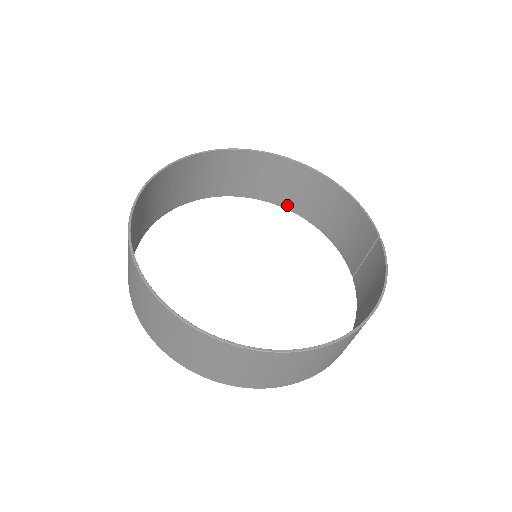
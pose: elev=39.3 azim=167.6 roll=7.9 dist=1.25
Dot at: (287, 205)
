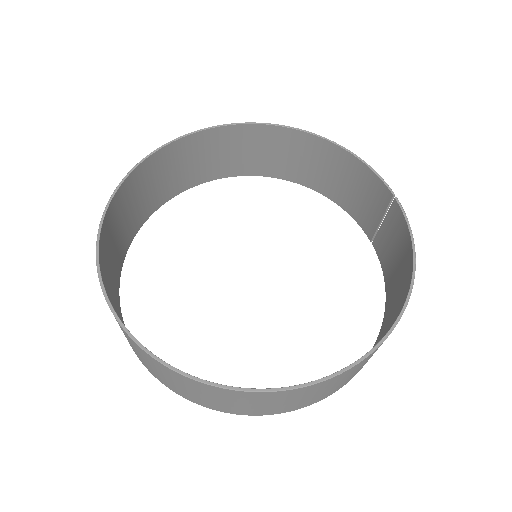
Dot at: (277, 174)
